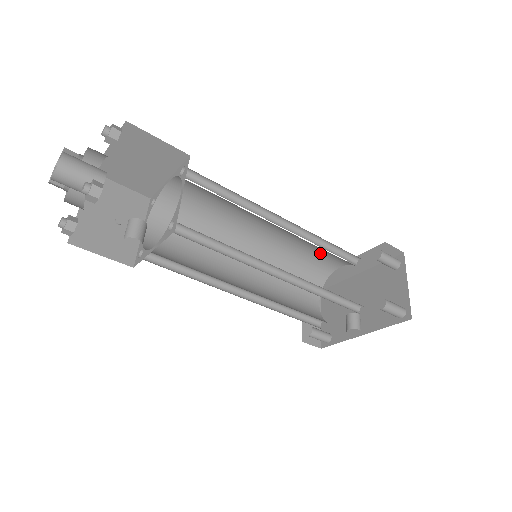
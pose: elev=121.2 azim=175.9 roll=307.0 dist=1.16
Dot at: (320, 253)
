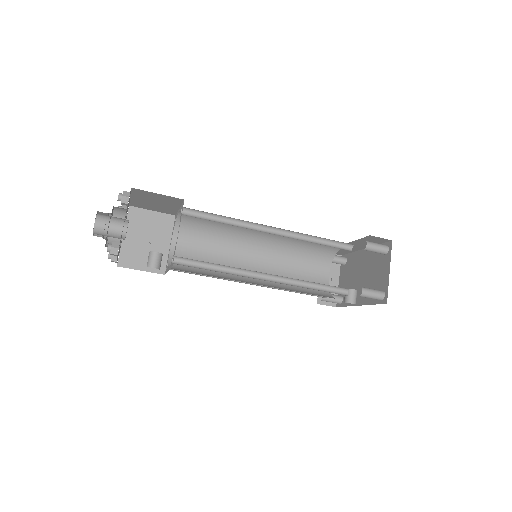
Dot at: occluded
